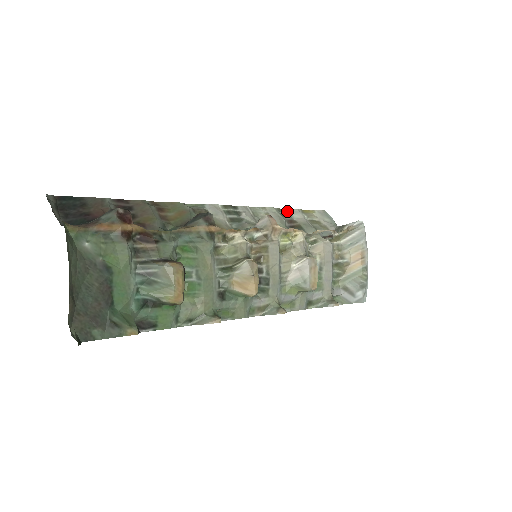
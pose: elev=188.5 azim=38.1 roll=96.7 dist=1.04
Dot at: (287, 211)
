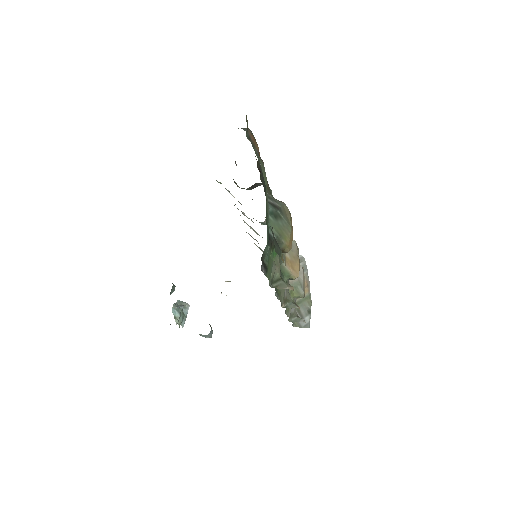
Dot at: occluded
